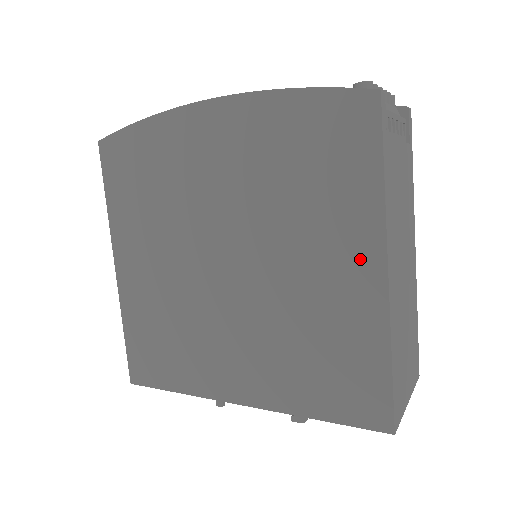
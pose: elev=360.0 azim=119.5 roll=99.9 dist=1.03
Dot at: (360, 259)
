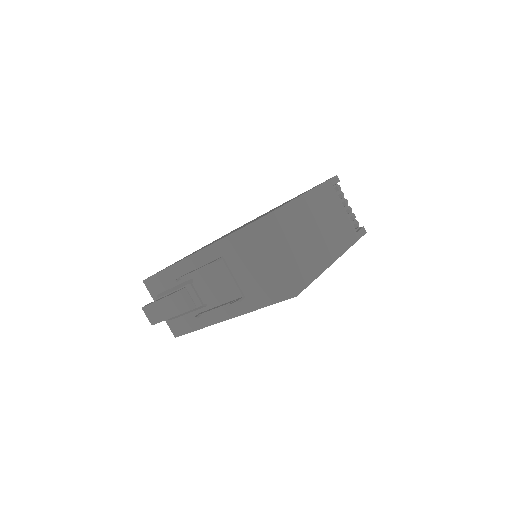
Dot at: occluded
